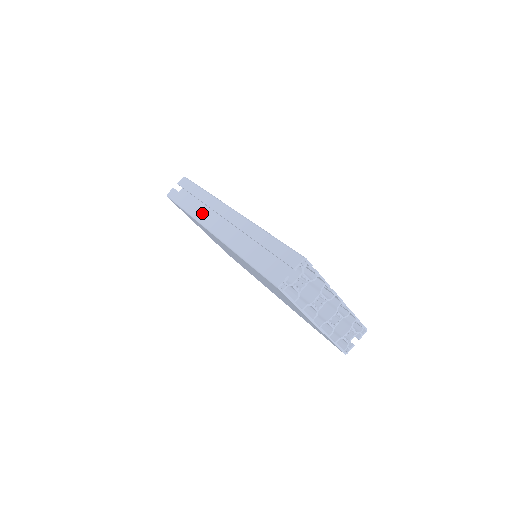
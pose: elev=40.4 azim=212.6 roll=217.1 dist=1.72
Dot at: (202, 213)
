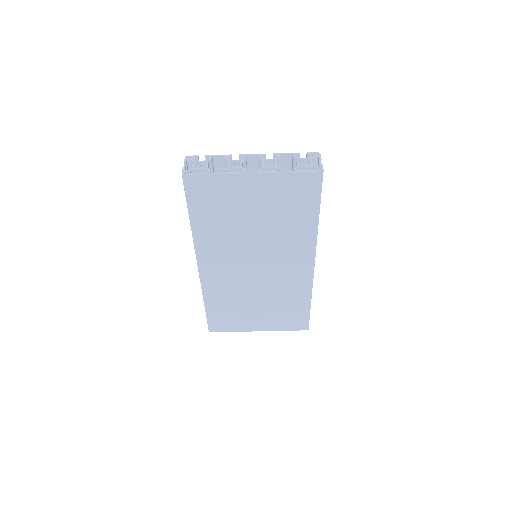
Dot at: occluded
